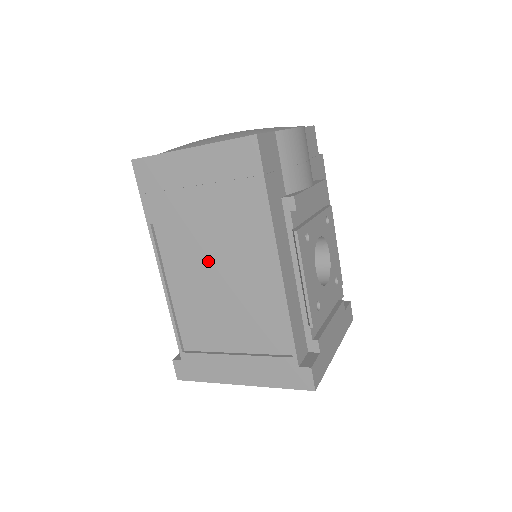
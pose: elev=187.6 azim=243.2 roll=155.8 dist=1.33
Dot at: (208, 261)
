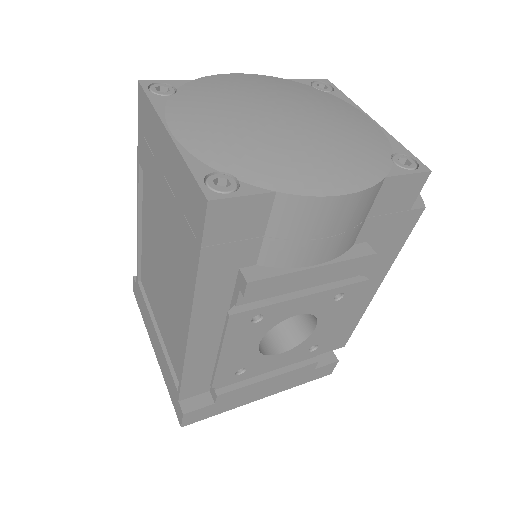
Dot at: (161, 248)
